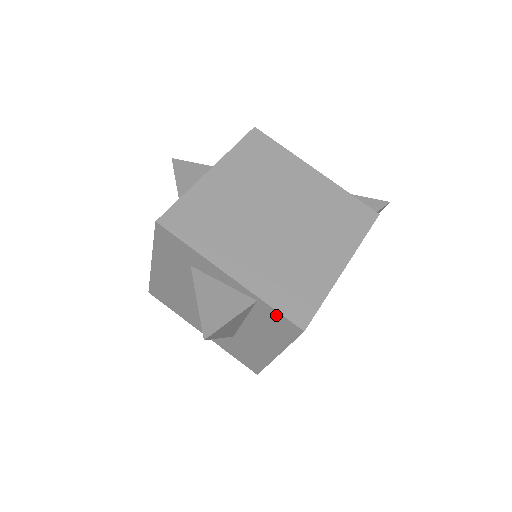
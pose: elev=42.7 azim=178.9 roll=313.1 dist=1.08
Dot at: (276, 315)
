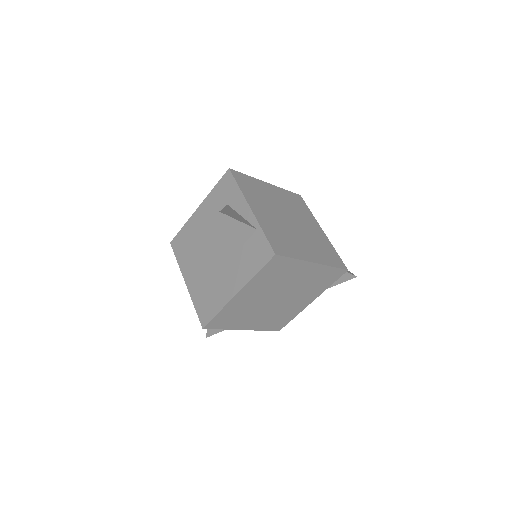
Dot at: (263, 241)
